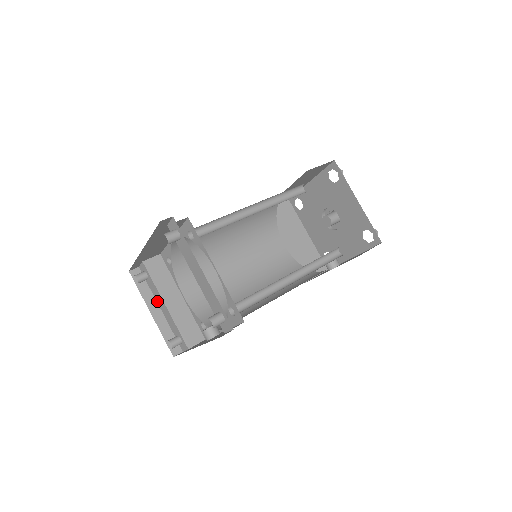
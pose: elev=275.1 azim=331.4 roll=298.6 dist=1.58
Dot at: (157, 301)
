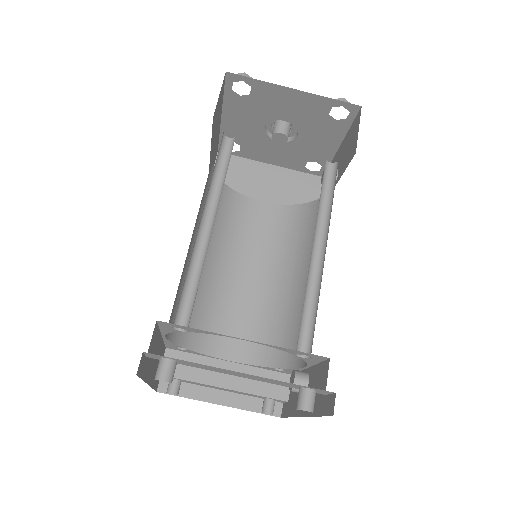
Dot at: (211, 388)
